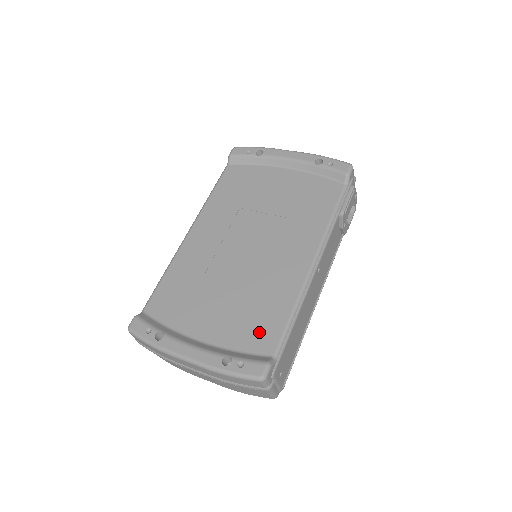
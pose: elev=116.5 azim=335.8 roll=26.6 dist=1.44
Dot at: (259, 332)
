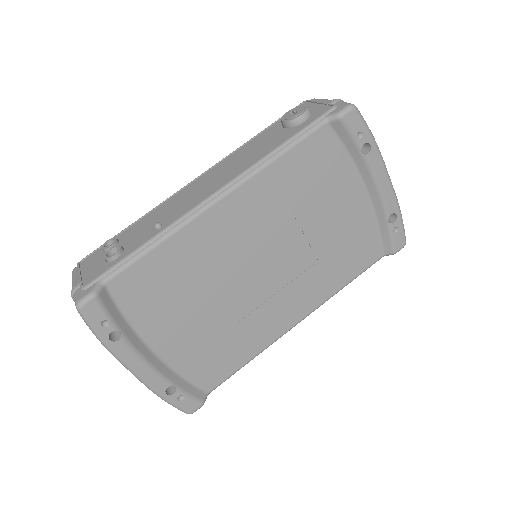
Dot at: (212, 367)
